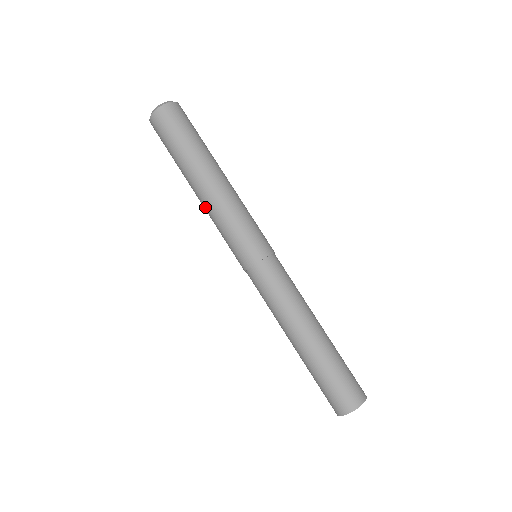
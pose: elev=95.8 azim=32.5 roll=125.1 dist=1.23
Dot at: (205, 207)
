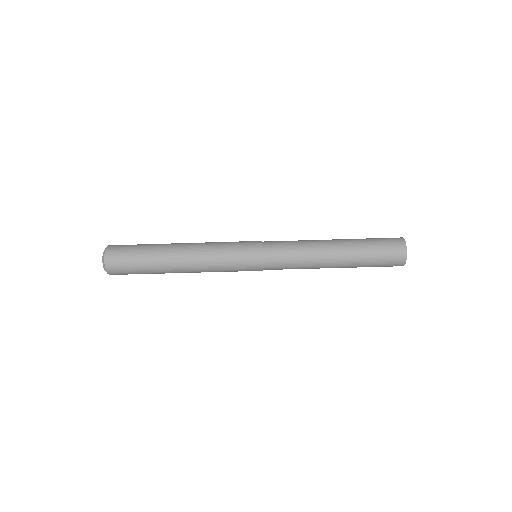
Dot at: occluded
